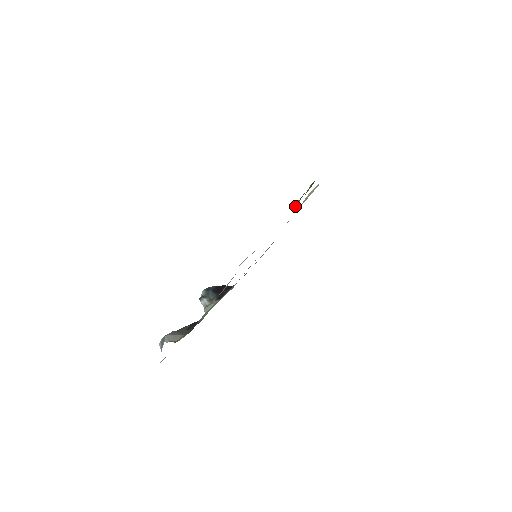
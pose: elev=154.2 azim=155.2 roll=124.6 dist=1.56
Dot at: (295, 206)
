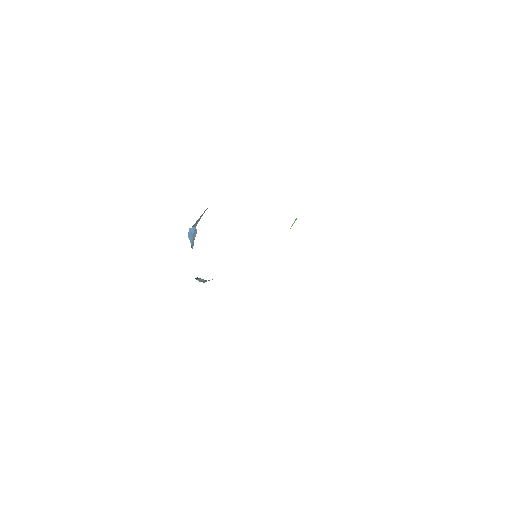
Dot at: (292, 224)
